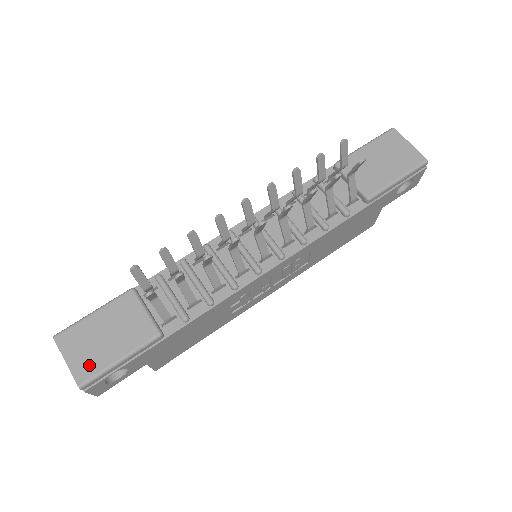
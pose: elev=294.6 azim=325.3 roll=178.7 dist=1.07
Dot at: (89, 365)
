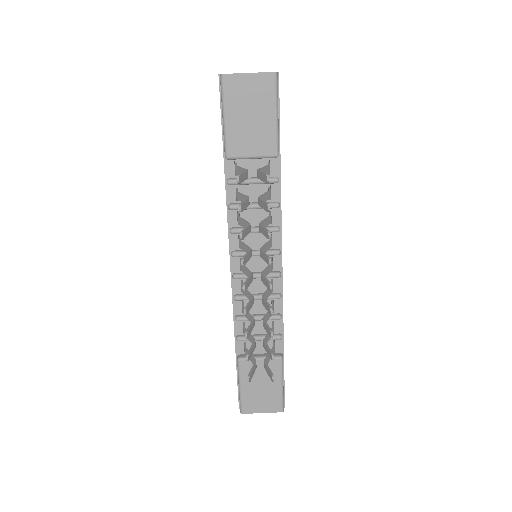
Dot at: (273, 402)
